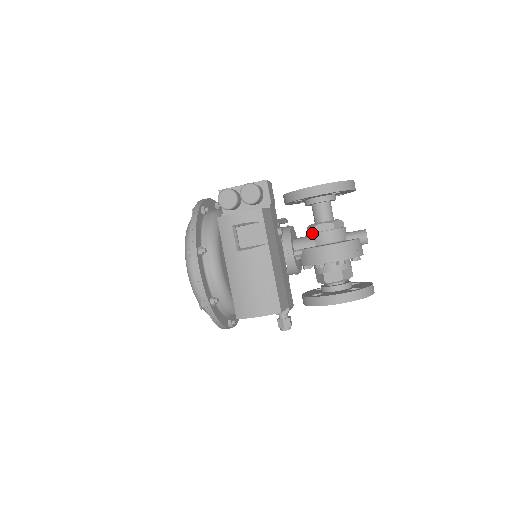
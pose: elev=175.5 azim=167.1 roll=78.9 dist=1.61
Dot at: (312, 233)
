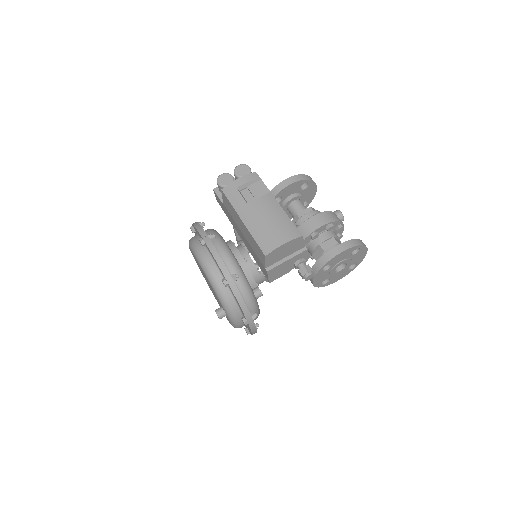
Dot at: (297, 220)
